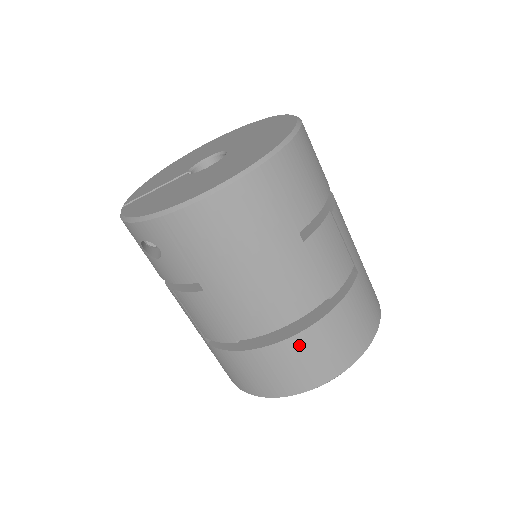
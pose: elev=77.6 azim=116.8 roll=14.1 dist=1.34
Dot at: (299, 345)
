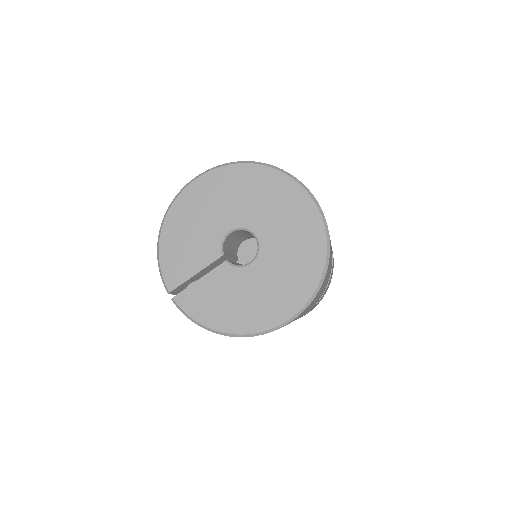
Dot at: occluded
